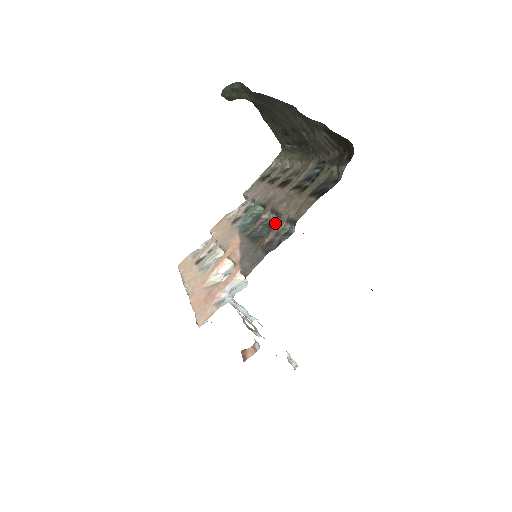
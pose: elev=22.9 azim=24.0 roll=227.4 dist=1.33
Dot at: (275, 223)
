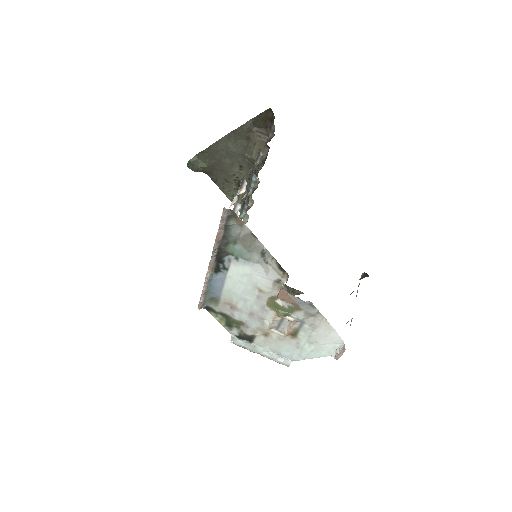
Dot at: (252, 189)
